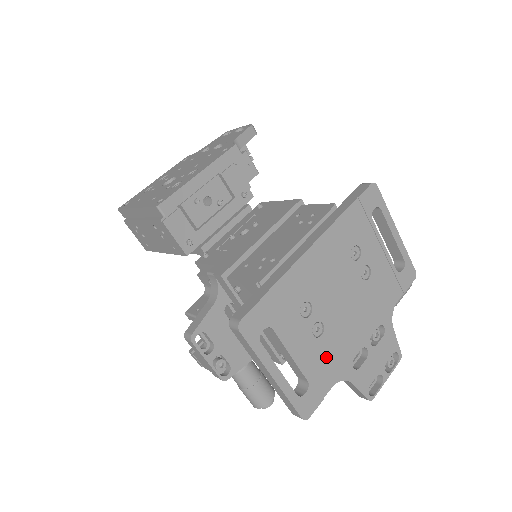
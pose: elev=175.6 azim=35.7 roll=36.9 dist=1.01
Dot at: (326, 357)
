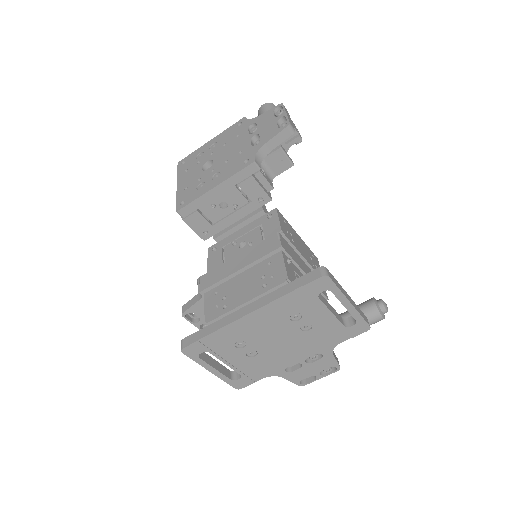
Dot at: (259, 366)
